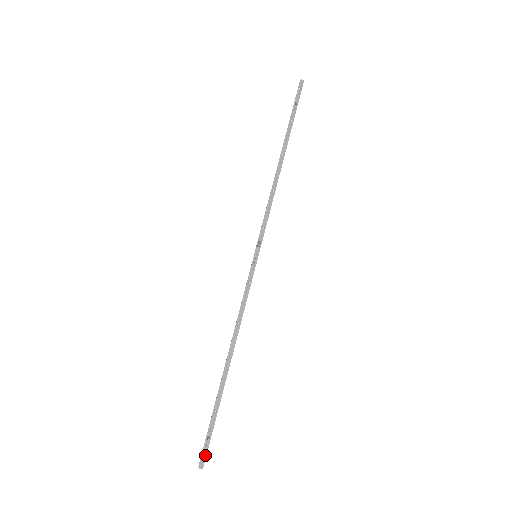
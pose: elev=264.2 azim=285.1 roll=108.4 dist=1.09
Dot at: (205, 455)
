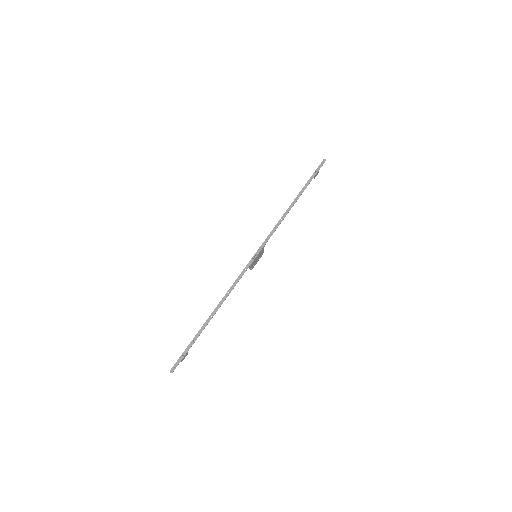
Dot at: (177, 365)
